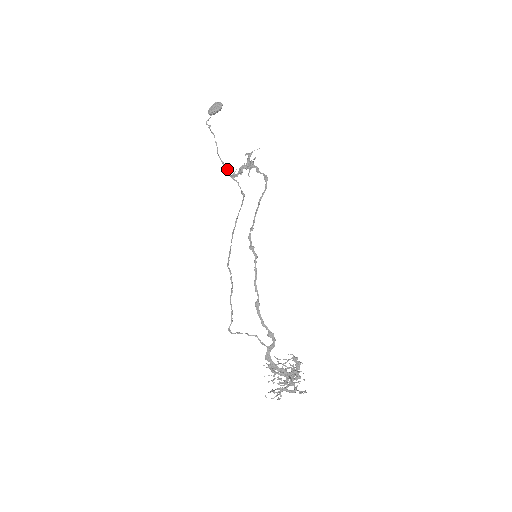
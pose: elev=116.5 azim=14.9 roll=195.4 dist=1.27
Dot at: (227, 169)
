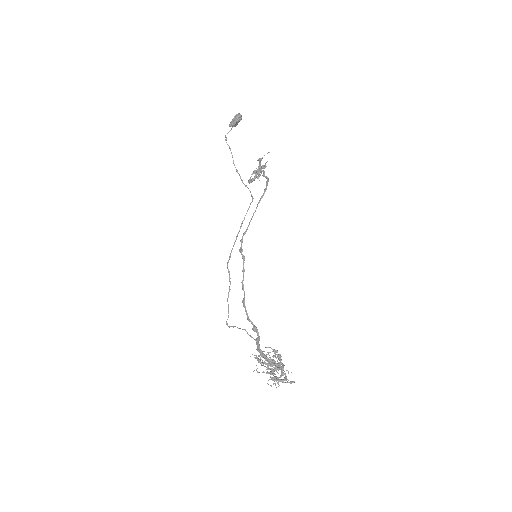
Dot at: (240, 176)
